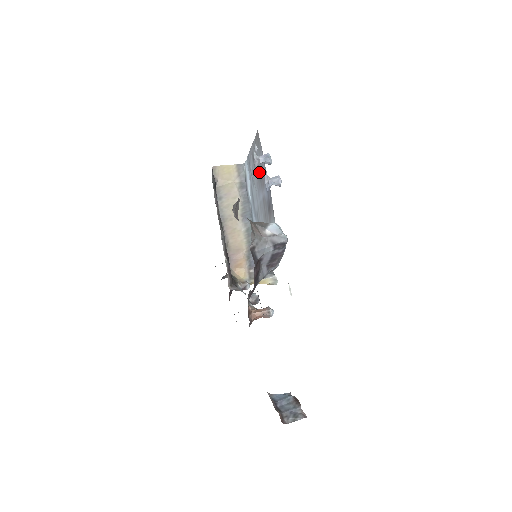
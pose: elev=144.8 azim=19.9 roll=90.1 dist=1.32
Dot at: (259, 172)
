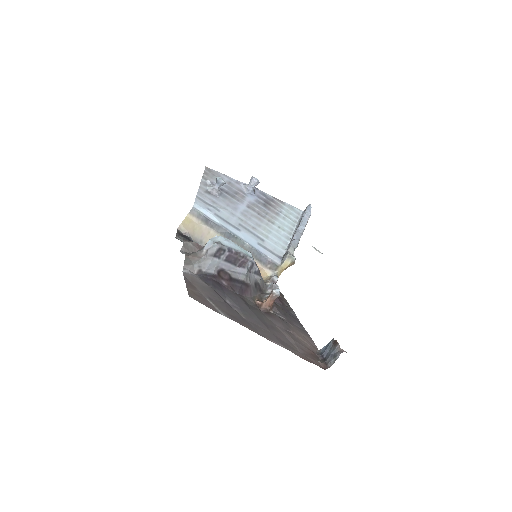
Dot at: (227, 193)
